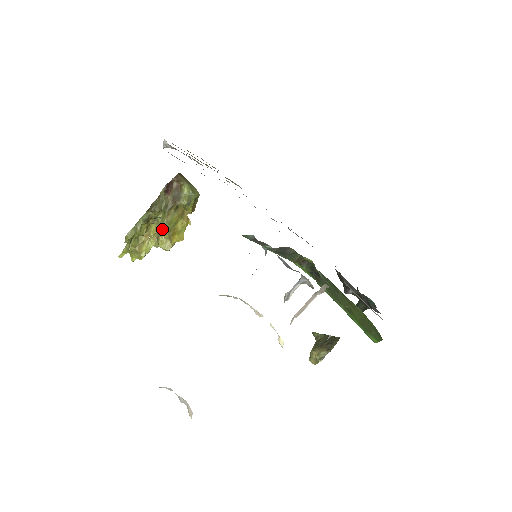
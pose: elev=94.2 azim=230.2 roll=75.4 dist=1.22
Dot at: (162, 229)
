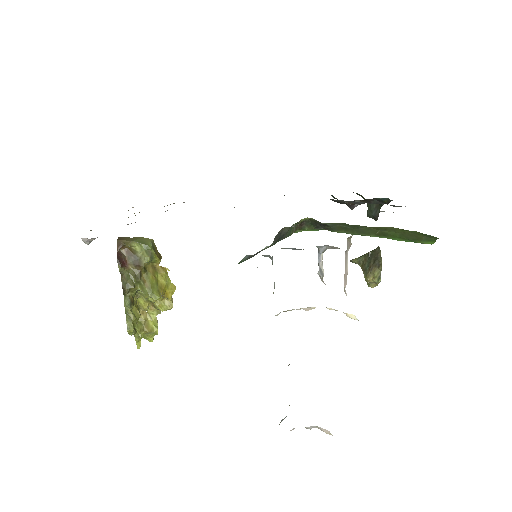
Dot at: occluded
